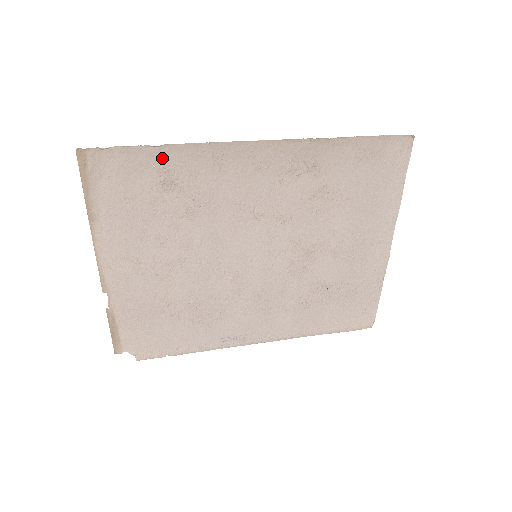
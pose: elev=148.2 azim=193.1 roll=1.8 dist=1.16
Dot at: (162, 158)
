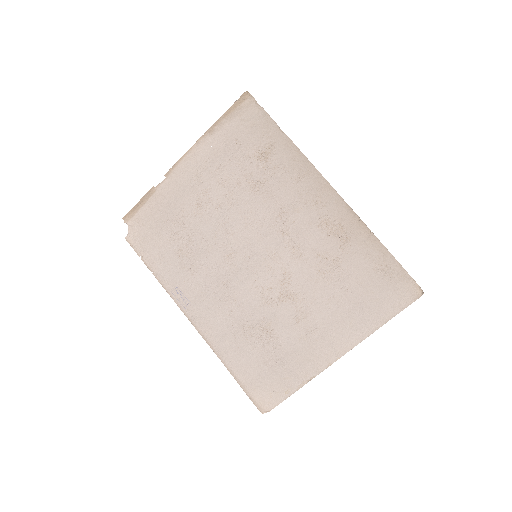
Dot at: (277, 140)
